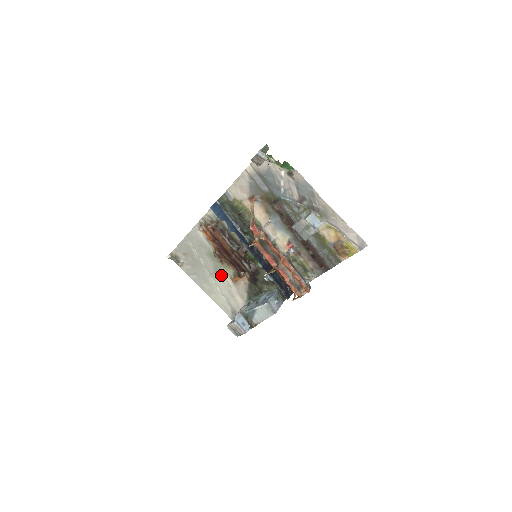
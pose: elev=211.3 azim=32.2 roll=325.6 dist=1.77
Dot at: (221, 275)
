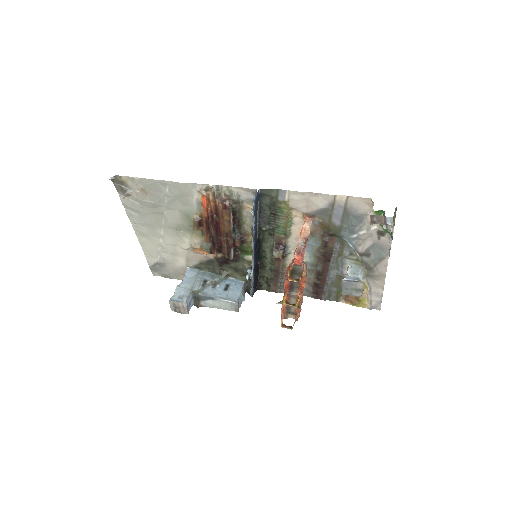
Dot at: (181, 235)
